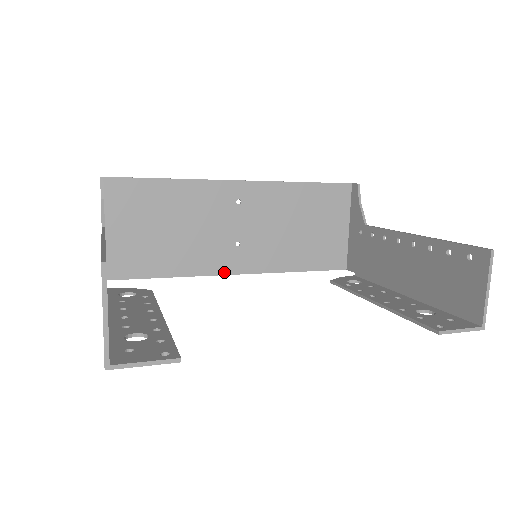
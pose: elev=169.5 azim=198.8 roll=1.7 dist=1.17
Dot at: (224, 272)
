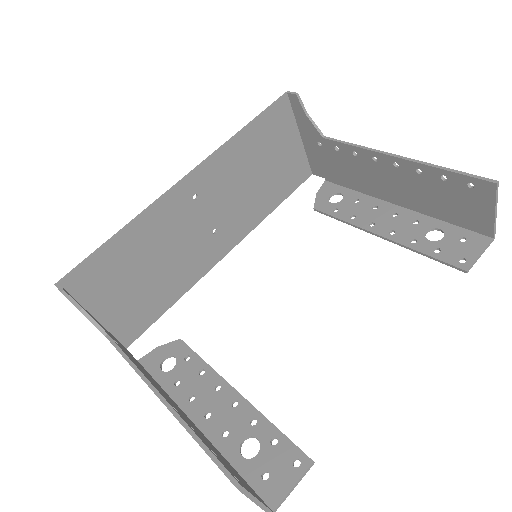
Dot at: (216, 261)
